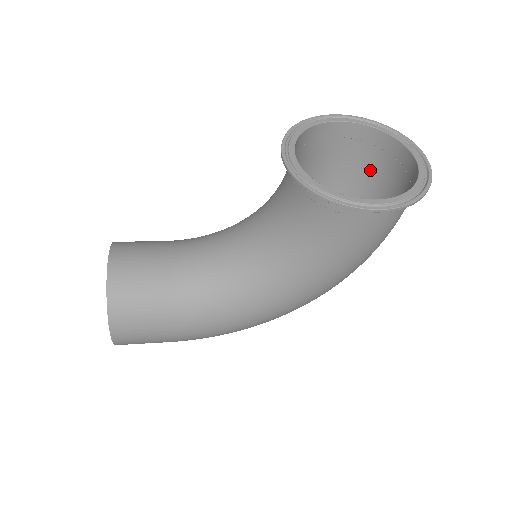
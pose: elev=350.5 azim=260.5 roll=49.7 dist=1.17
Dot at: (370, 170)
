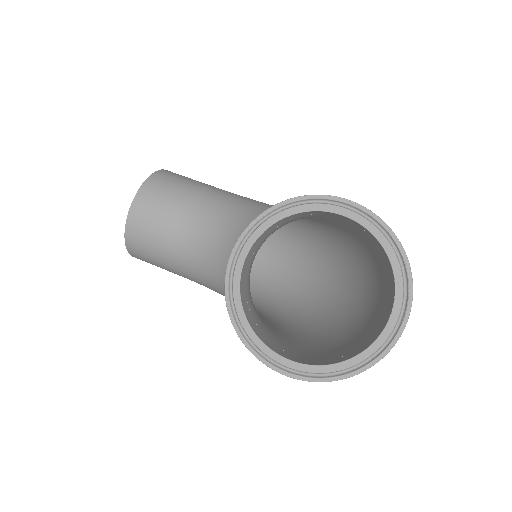
Dot at: (381, 258)
